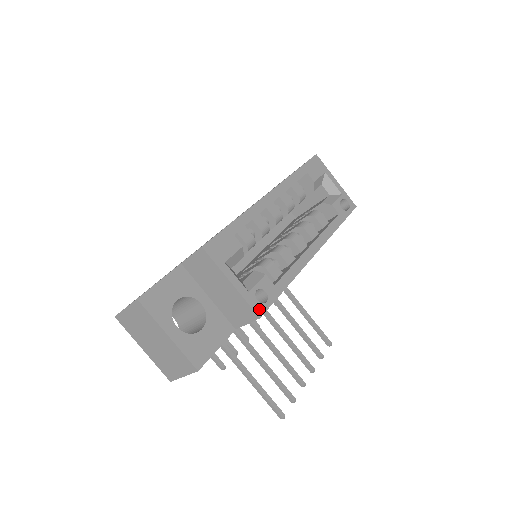
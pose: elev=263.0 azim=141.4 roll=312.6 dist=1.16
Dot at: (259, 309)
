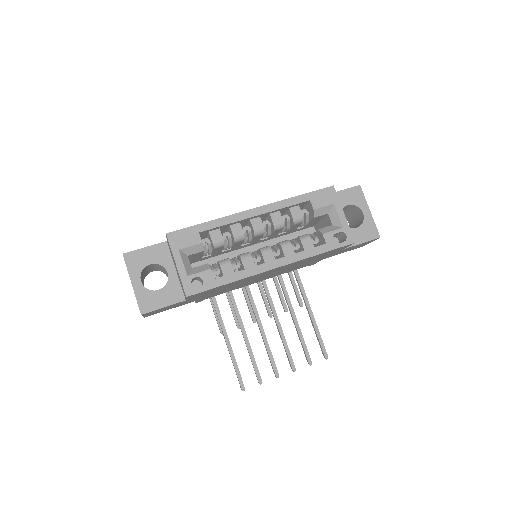
Dot at: (189, 291)
